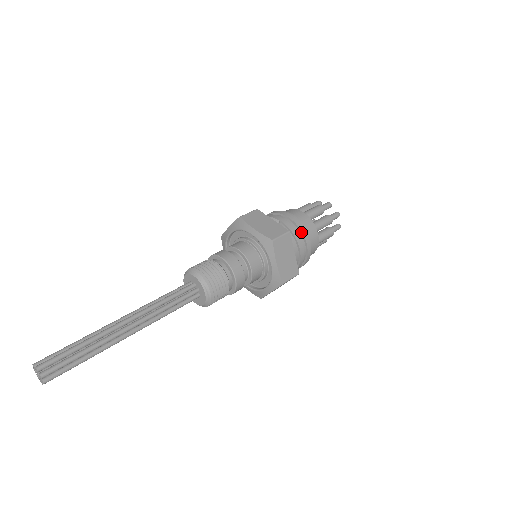
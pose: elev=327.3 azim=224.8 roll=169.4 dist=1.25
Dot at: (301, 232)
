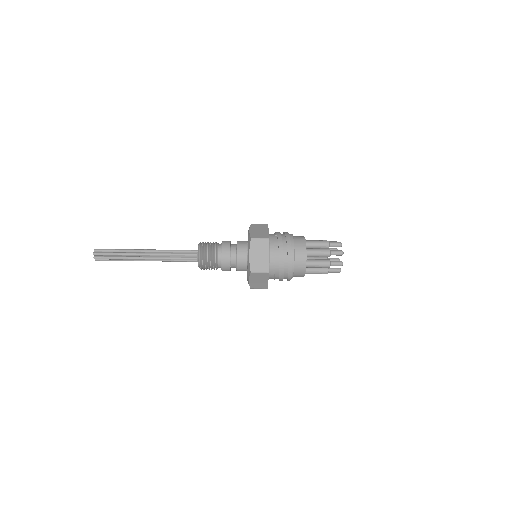
Dot at: (287, 246)
